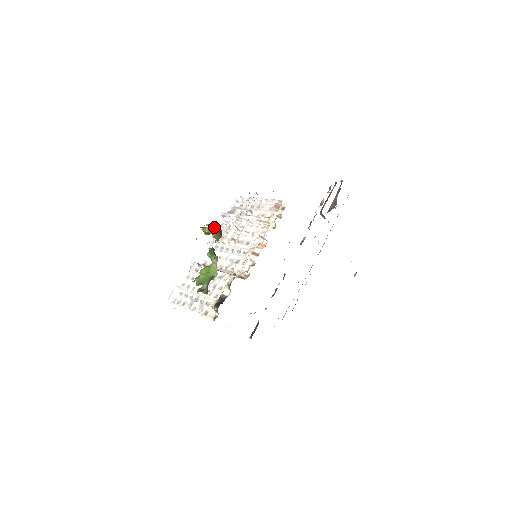
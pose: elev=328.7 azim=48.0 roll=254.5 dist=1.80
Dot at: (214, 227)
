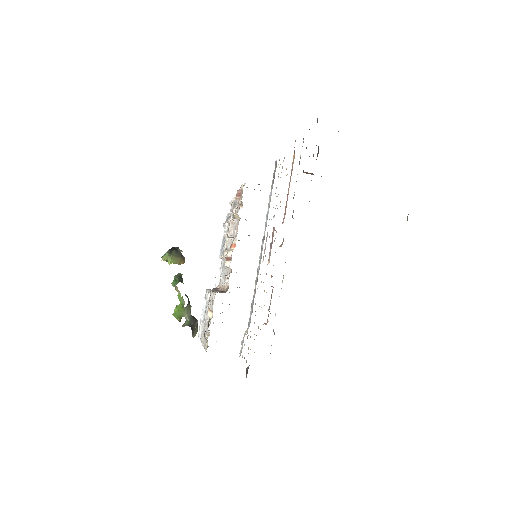
Dot at: (166, 253)
